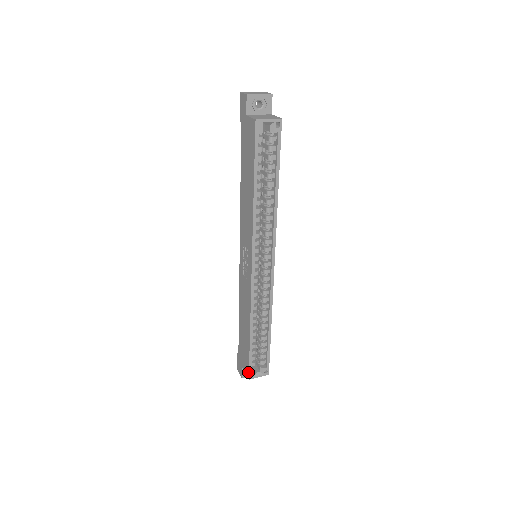
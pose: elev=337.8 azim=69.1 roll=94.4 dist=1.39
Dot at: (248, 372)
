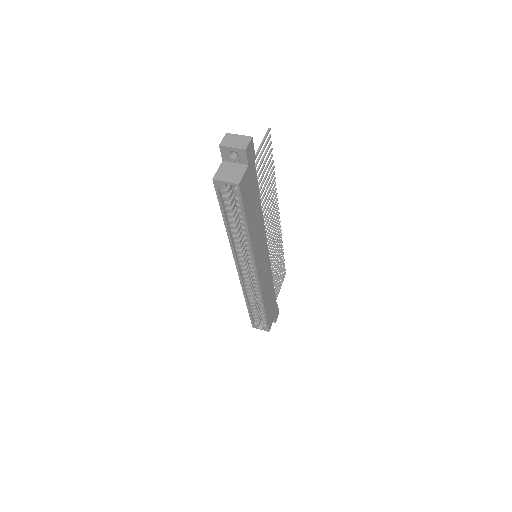
Dot at: (252, 323)
